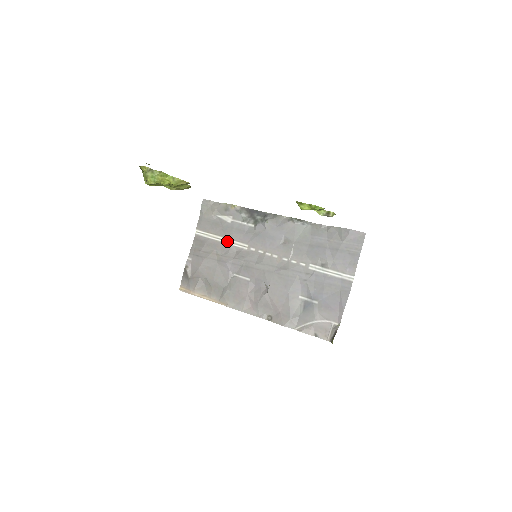
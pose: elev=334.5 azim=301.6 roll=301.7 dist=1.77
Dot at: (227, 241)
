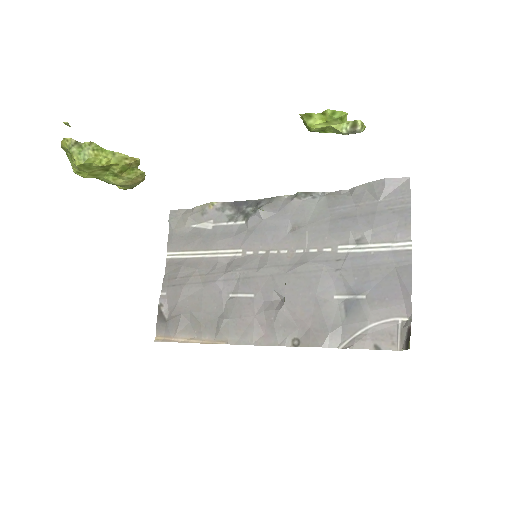
Dot at: (211, 253)
